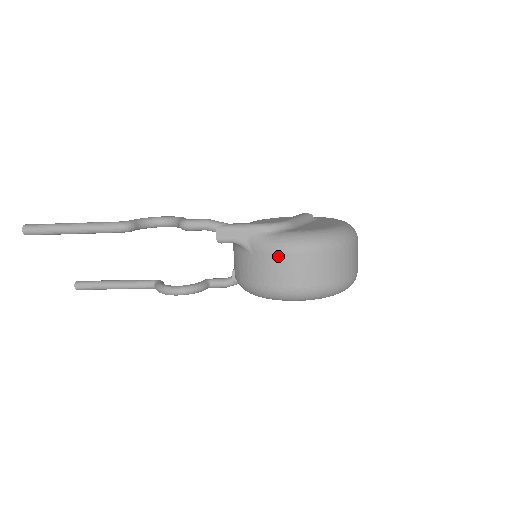
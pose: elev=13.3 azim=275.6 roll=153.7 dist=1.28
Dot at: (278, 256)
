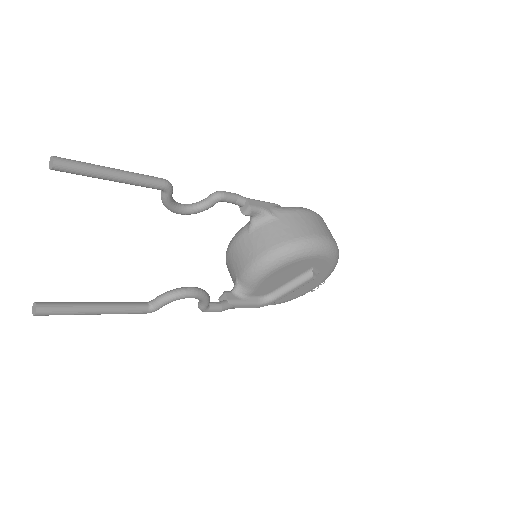
Dot at: (301, 214)
